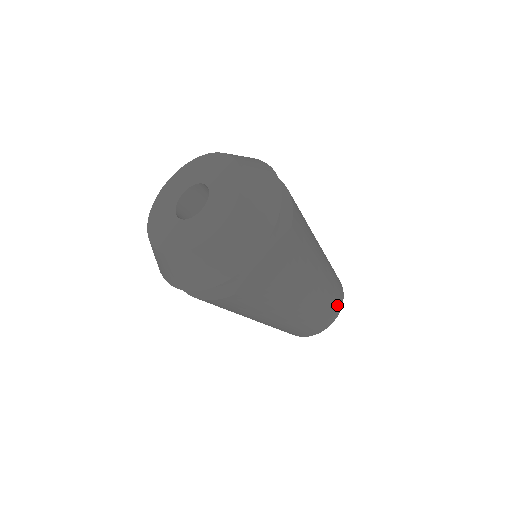
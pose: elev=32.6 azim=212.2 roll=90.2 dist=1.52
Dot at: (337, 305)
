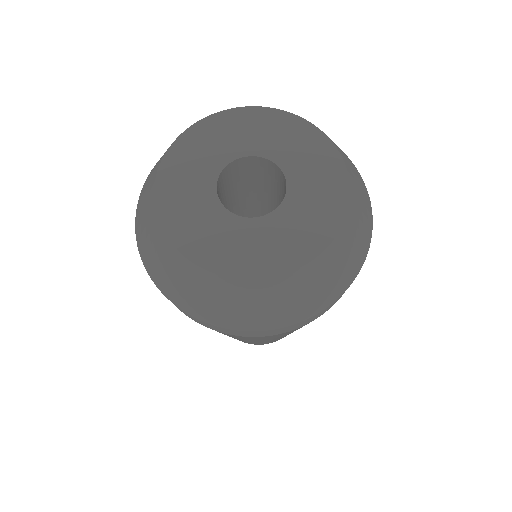
Dot at: occluded
